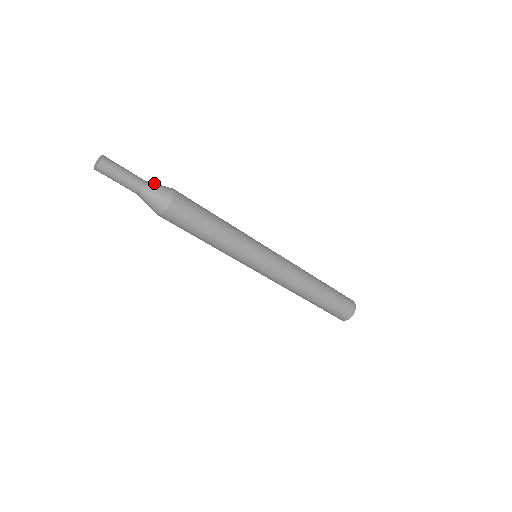
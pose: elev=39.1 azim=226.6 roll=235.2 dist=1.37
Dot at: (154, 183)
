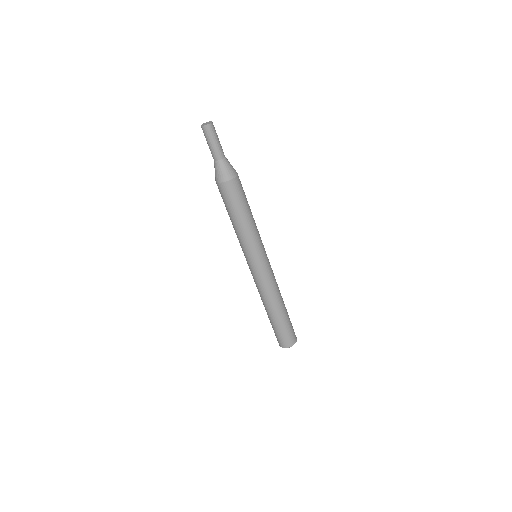
Dot at: occluded
